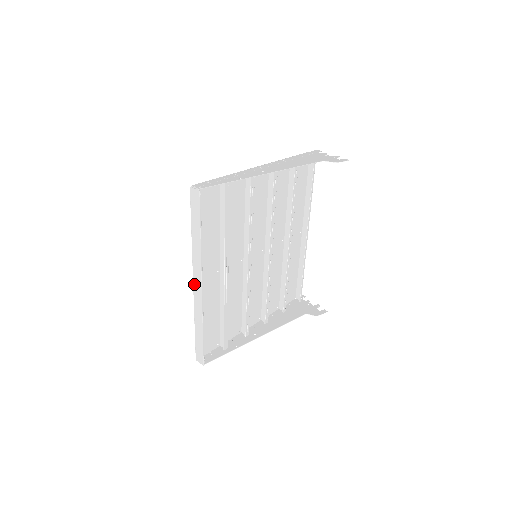
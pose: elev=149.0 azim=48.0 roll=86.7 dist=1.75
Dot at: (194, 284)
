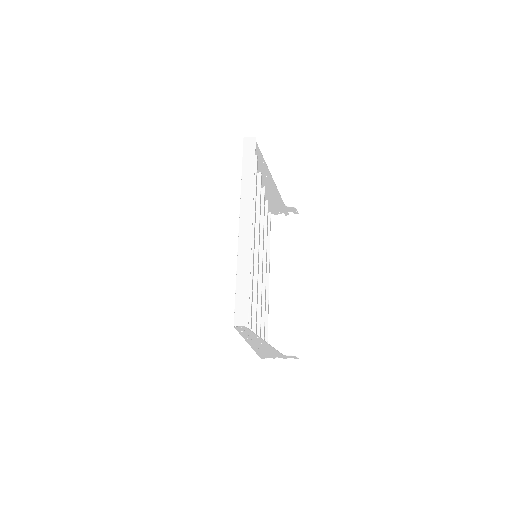
Dot at: (240, 224)
